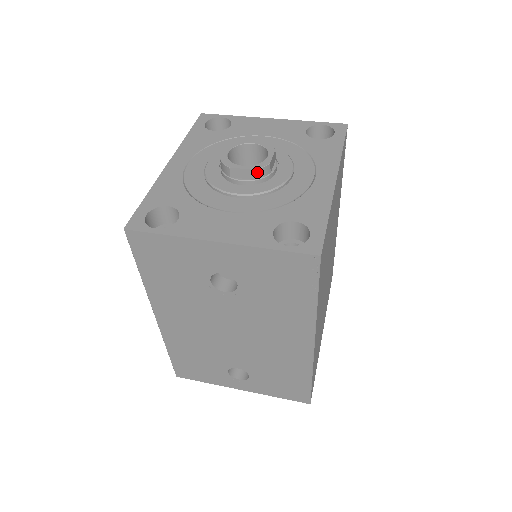
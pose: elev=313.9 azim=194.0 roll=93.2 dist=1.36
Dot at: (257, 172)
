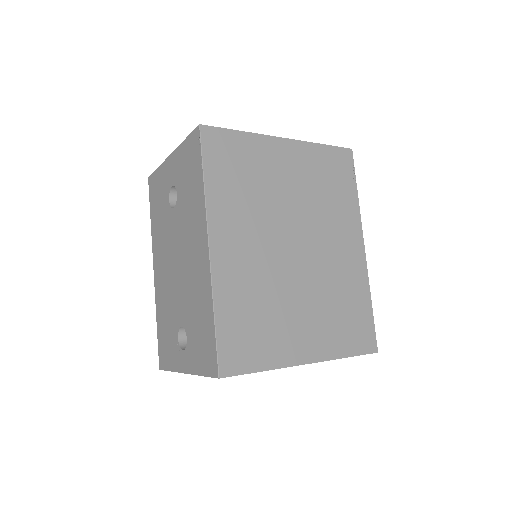
Dot at: occluded
